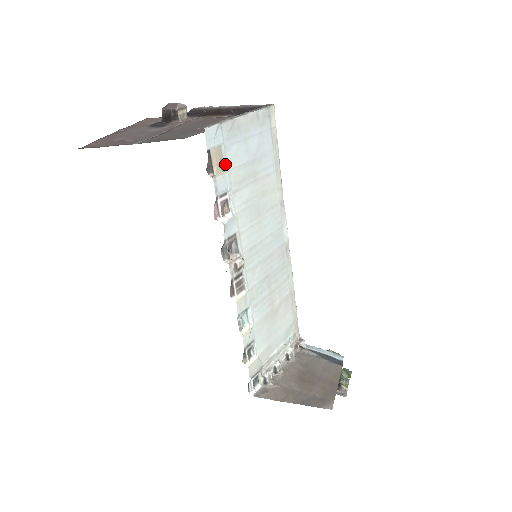
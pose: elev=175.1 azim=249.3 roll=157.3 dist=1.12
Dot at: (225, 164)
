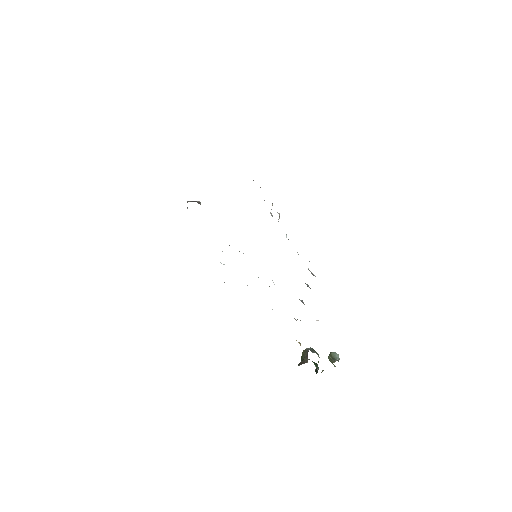
Dot at: occluded
